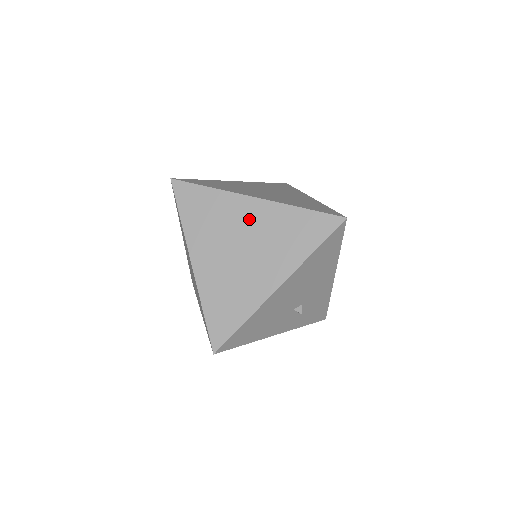
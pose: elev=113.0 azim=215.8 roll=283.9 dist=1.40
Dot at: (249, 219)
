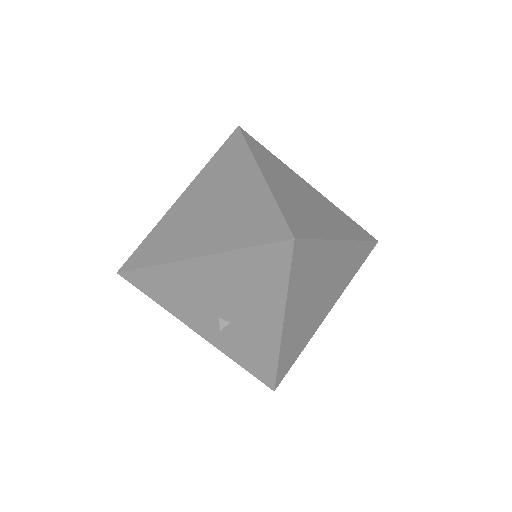
Dot at: (239, 187)
